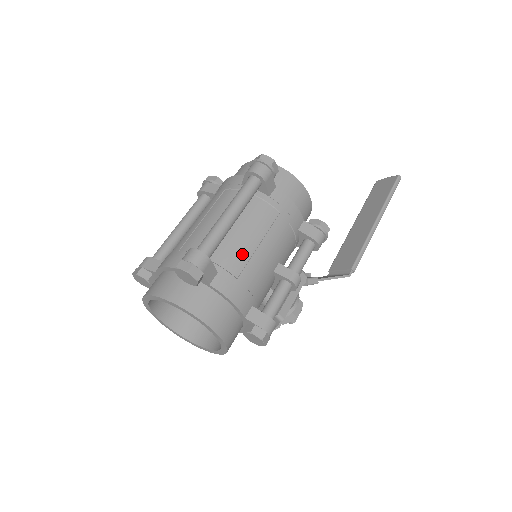
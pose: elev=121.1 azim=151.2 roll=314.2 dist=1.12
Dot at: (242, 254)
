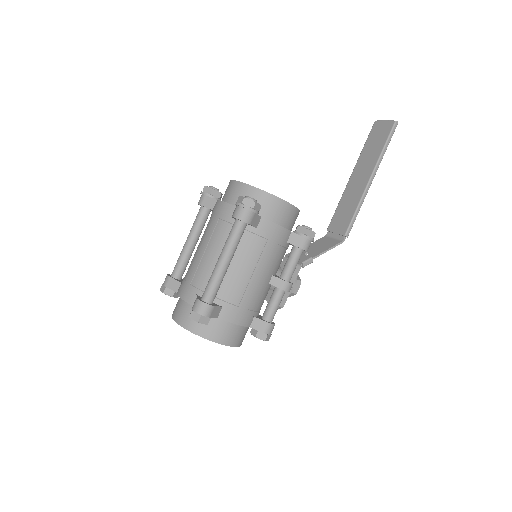
Dot at: (239, 286)
